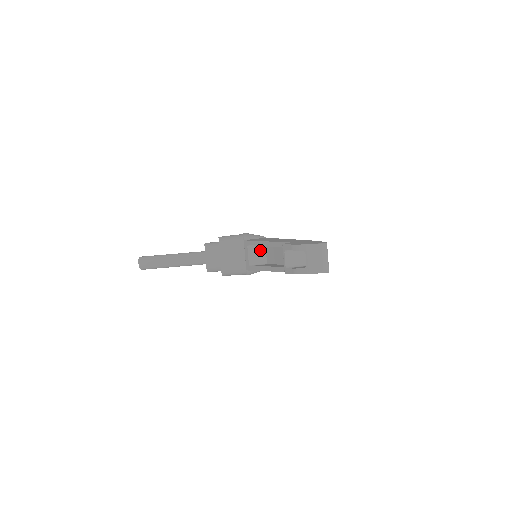
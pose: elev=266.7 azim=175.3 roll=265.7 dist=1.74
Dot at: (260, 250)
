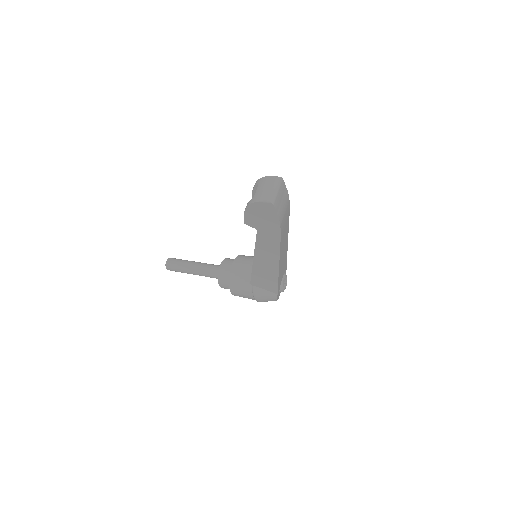
Dot at: occluded
